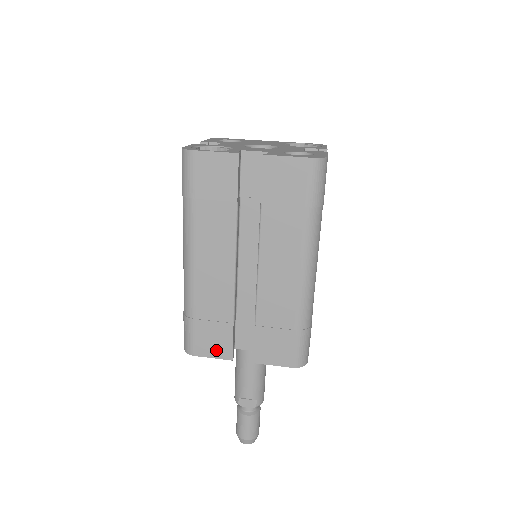
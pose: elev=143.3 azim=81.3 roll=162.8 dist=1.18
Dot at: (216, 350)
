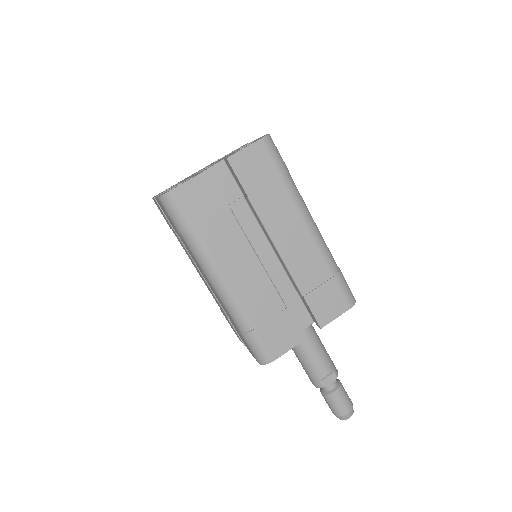
Dot at: (288, 341)
